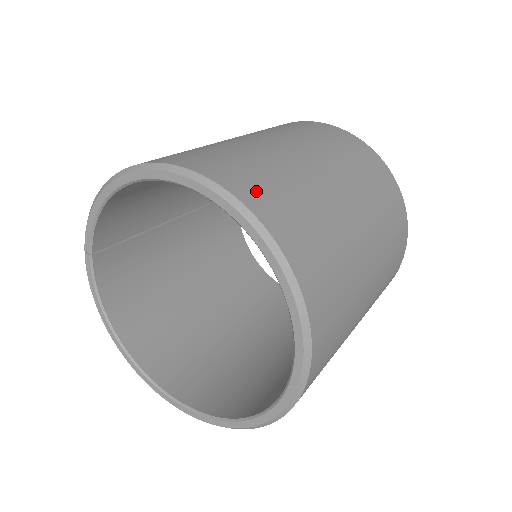
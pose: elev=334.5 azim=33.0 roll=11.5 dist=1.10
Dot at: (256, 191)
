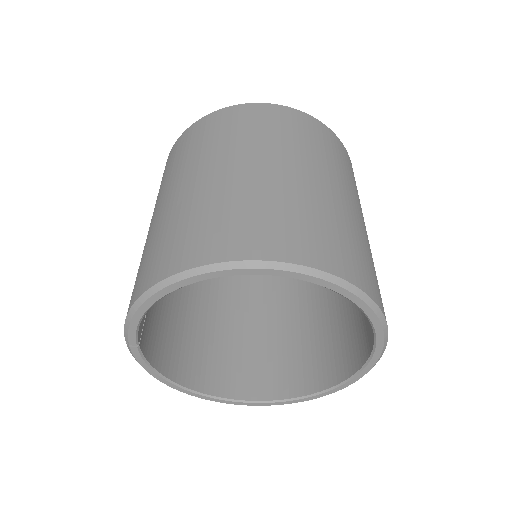
Dot at: (311, 247)
